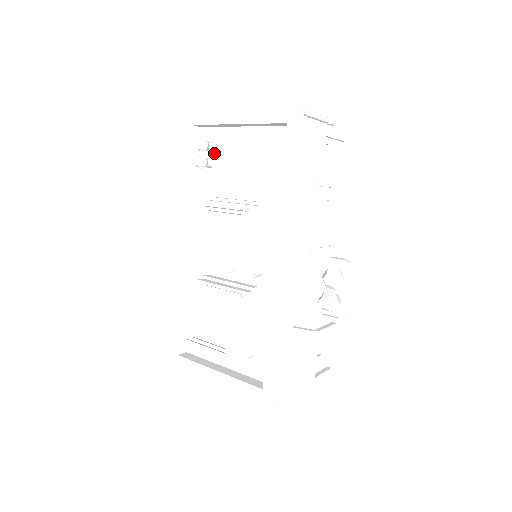
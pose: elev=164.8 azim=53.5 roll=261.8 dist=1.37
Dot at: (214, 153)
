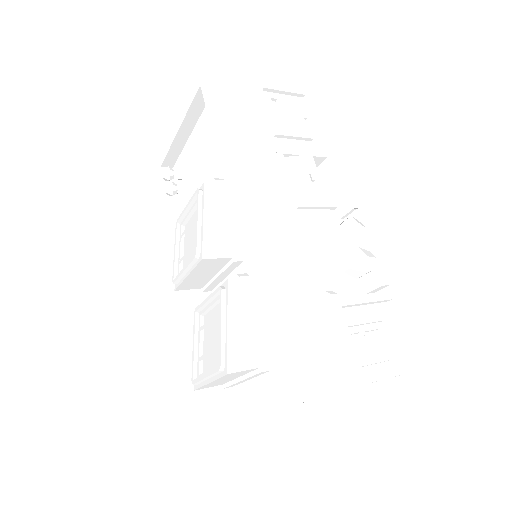
Dot at: (184, 178)
